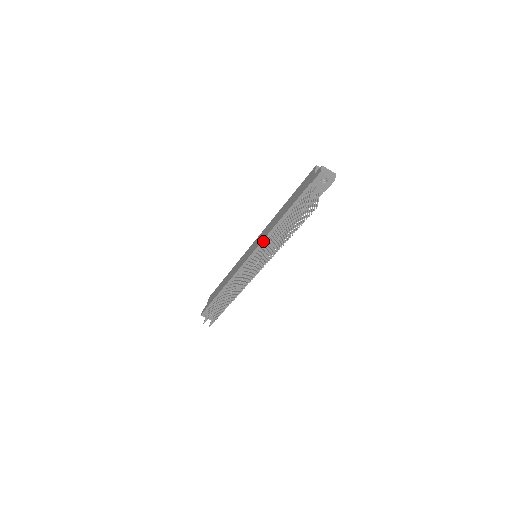
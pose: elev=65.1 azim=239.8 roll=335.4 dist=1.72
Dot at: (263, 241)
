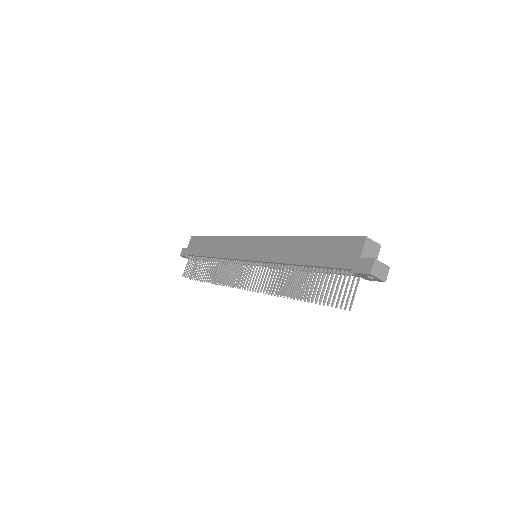
Dot at: (269, 262)
